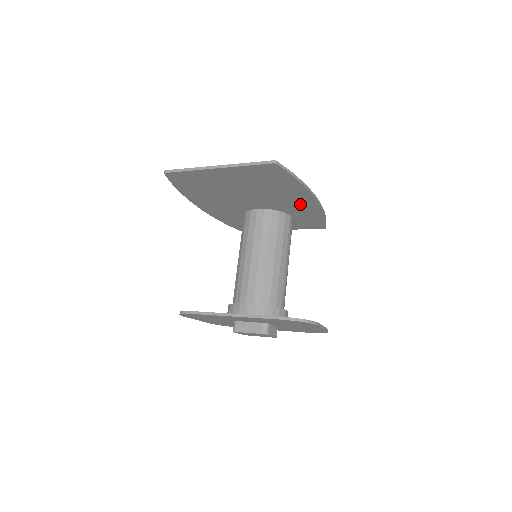
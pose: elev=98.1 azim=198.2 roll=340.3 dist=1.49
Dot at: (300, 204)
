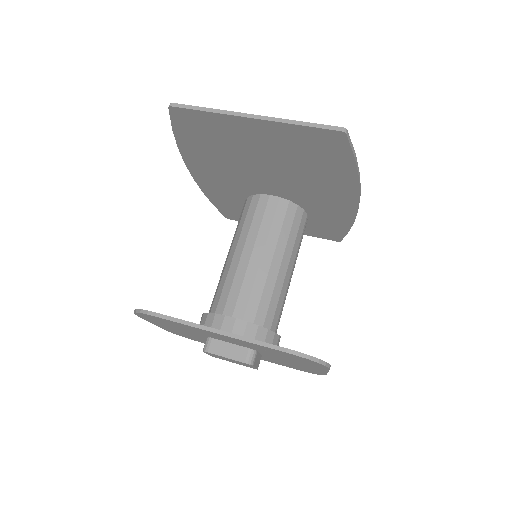
Dot at: (332, 202)
